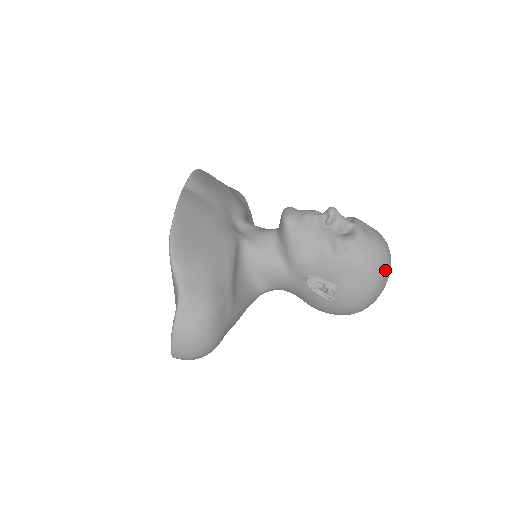
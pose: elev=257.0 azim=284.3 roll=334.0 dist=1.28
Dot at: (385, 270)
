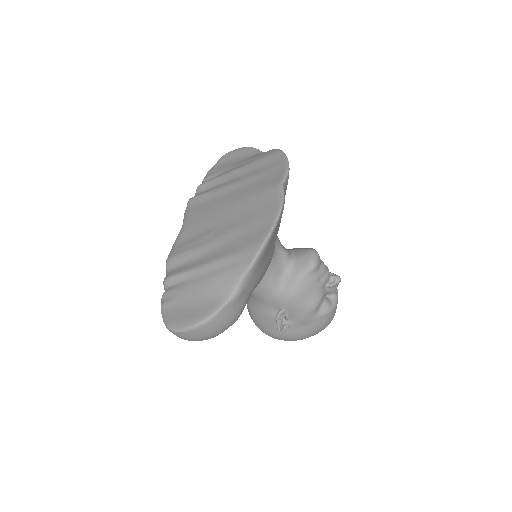
Dot at: occluded
